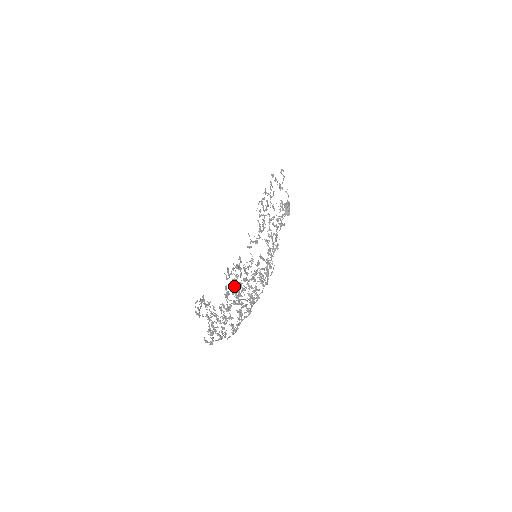
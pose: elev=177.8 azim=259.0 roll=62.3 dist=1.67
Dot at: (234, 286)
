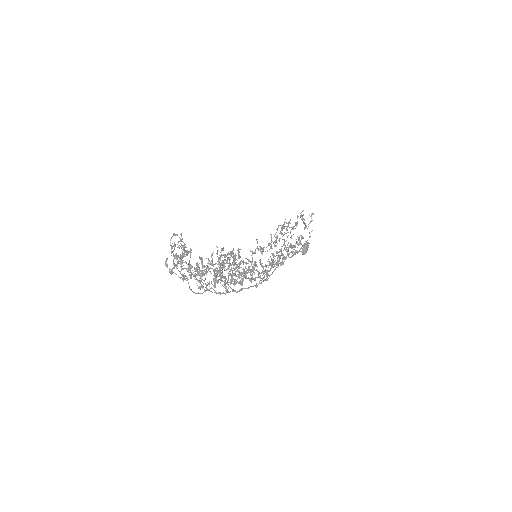
Dot at: occluded
